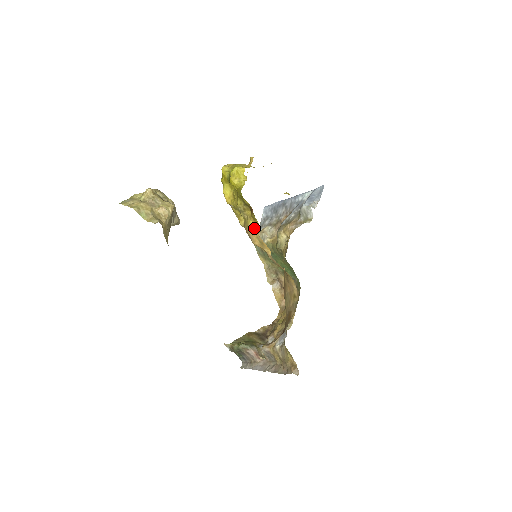
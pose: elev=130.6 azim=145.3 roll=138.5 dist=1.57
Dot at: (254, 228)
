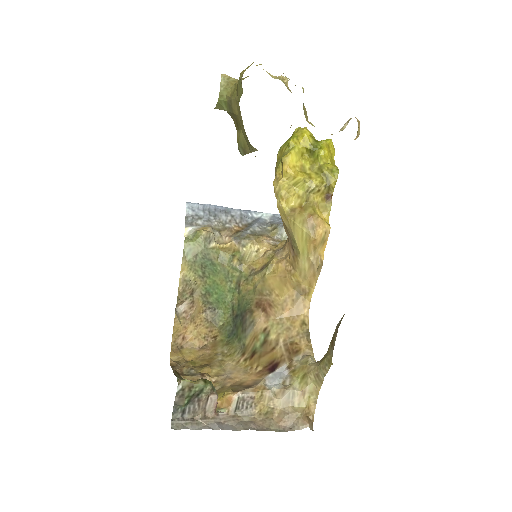
Dot at: (323, 219)
